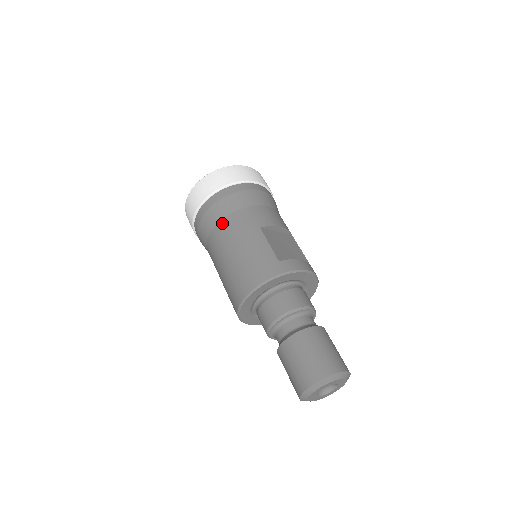
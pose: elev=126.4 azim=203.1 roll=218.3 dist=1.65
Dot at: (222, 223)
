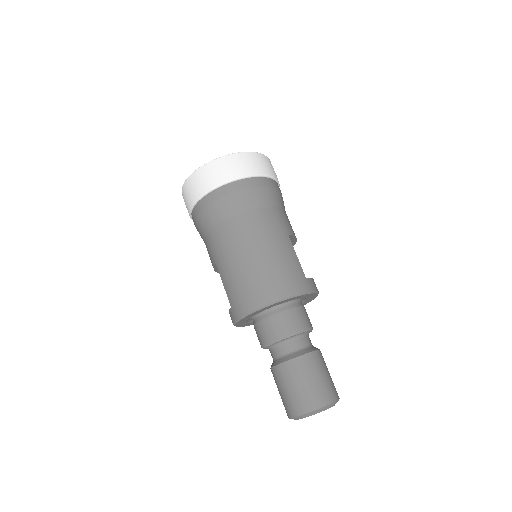
Dot at: (251, 214)
